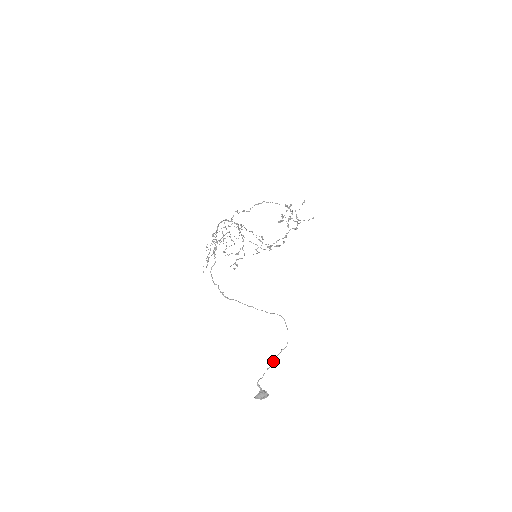
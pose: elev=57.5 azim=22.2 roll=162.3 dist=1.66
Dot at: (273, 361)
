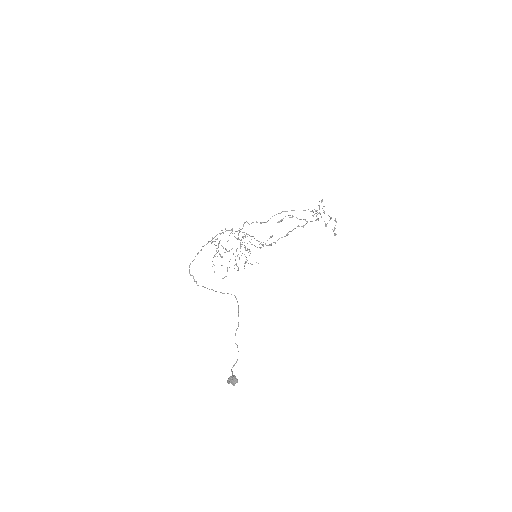
Dot at: (235, 343)
